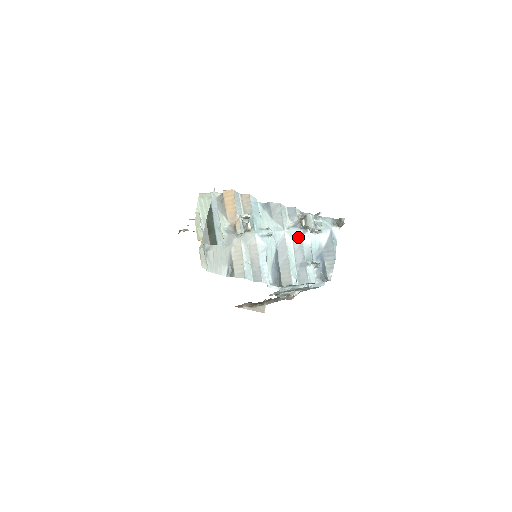
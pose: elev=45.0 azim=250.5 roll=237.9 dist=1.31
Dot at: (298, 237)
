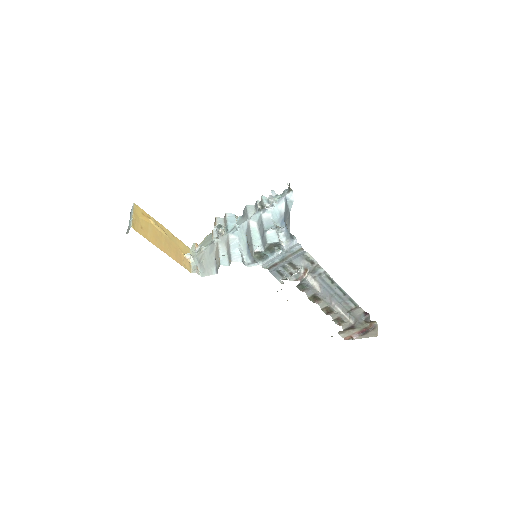
Dot at: (260, 218)
